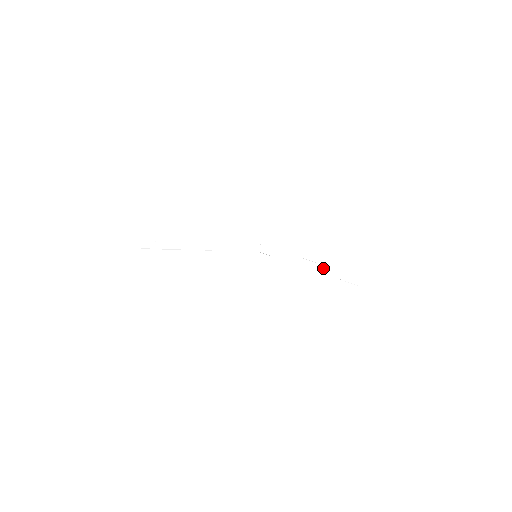
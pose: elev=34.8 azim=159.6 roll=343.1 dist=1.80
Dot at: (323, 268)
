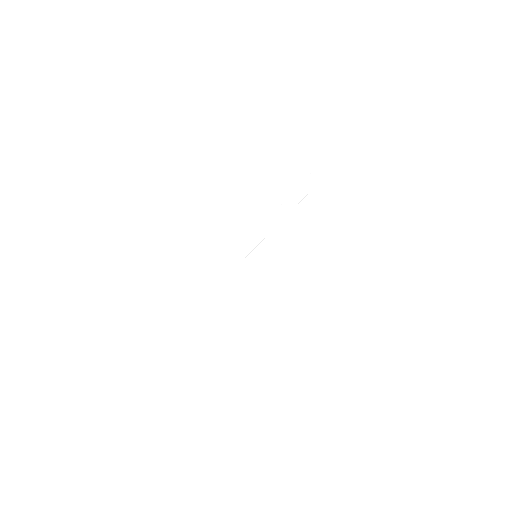
Dot at: (304, 187)
